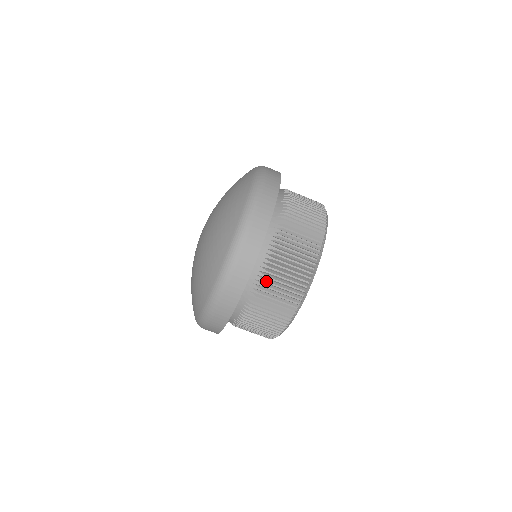
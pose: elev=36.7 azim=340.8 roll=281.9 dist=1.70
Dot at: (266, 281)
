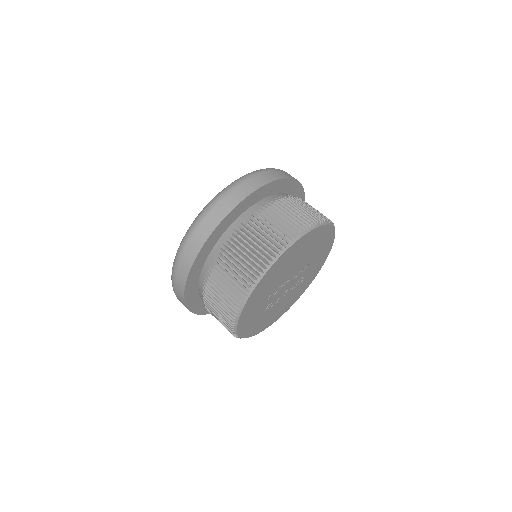
Dot at: (220, 263)
